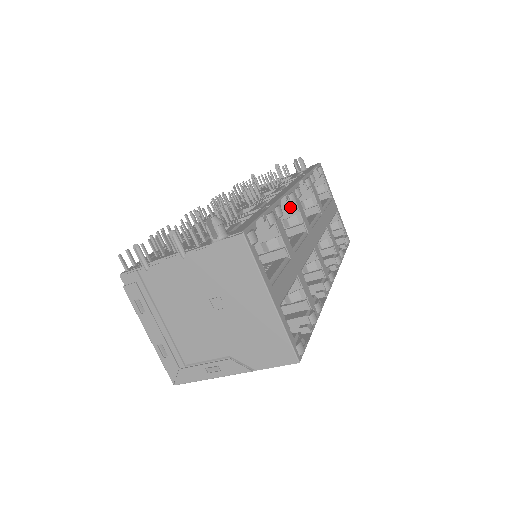
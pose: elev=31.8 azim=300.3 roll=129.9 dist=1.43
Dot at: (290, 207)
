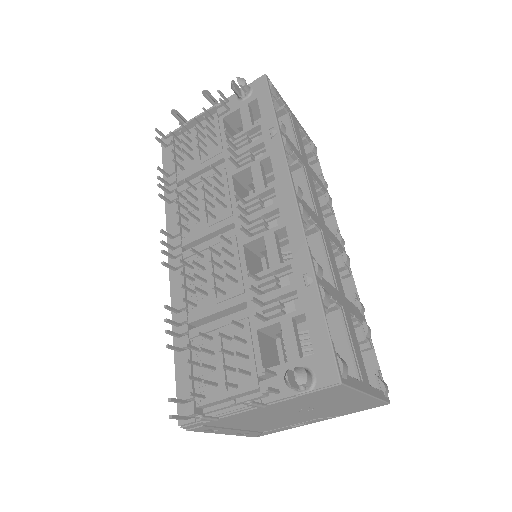
Dot at: (306, 228)
